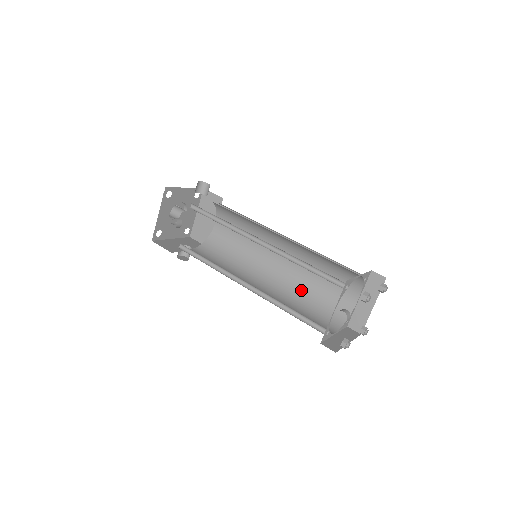
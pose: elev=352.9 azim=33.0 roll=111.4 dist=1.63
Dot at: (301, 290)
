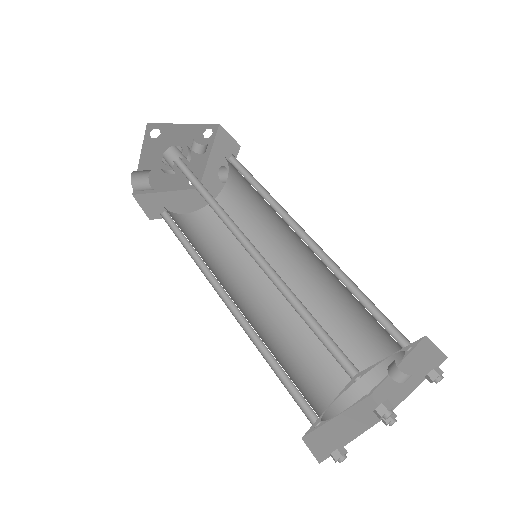
Dot at: (266, 343)
